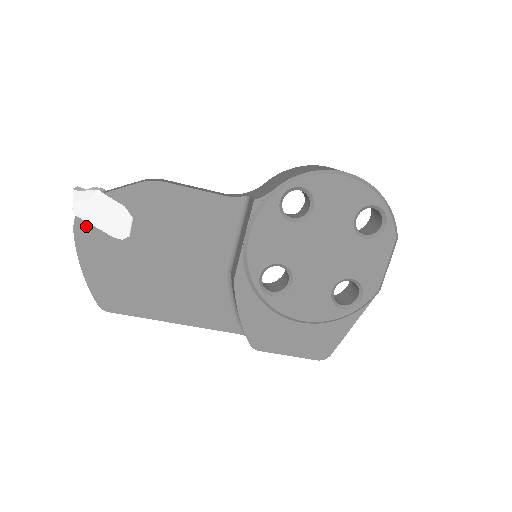
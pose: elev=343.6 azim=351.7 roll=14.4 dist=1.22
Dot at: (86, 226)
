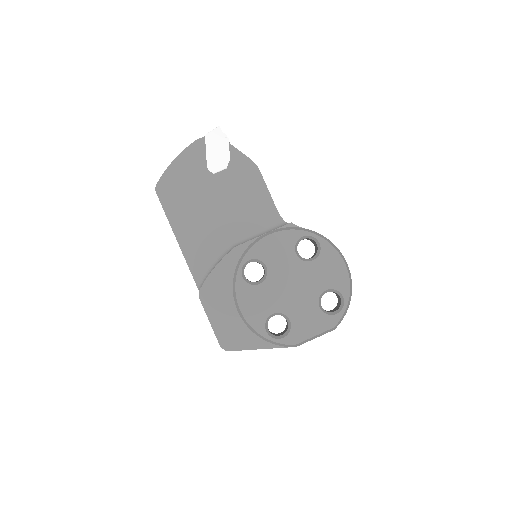
Dot at: (203, 146)
